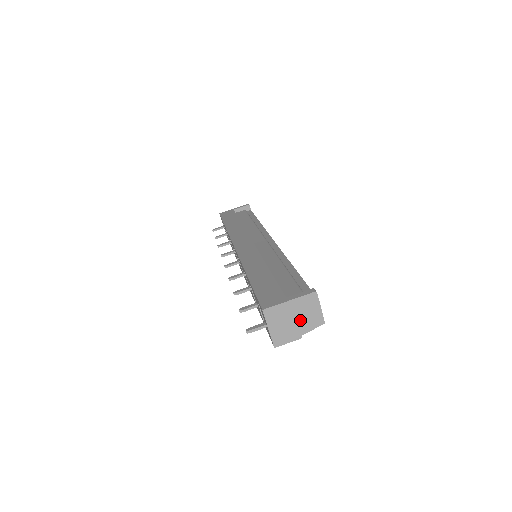
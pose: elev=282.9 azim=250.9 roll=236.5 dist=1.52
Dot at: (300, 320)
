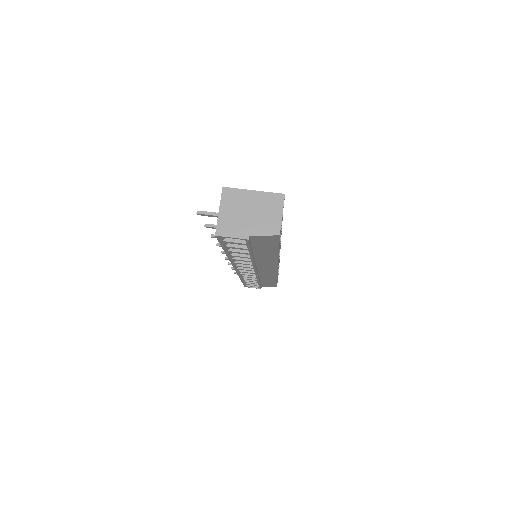
Dot at: (255, 217)
